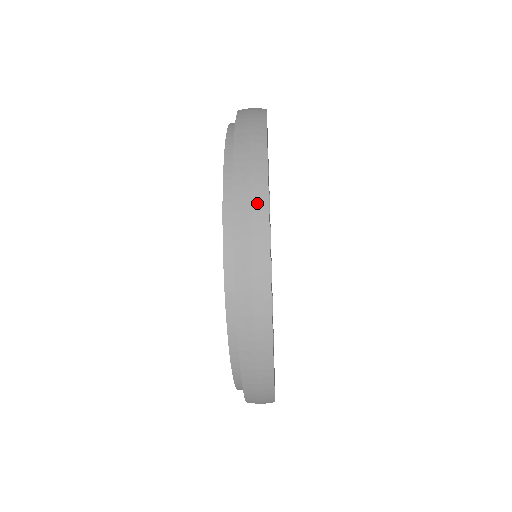
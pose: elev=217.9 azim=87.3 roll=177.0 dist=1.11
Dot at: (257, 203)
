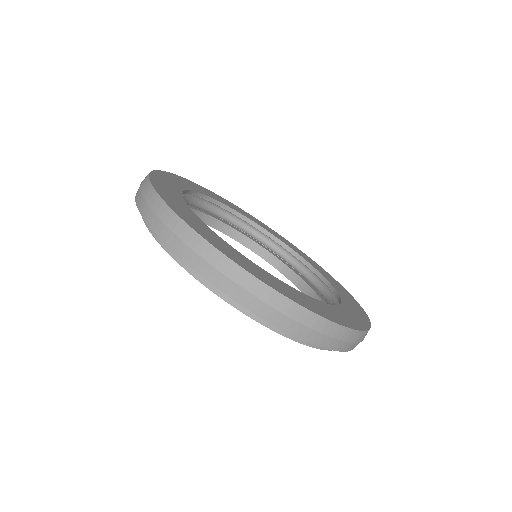
Dot at: (233, 274)
